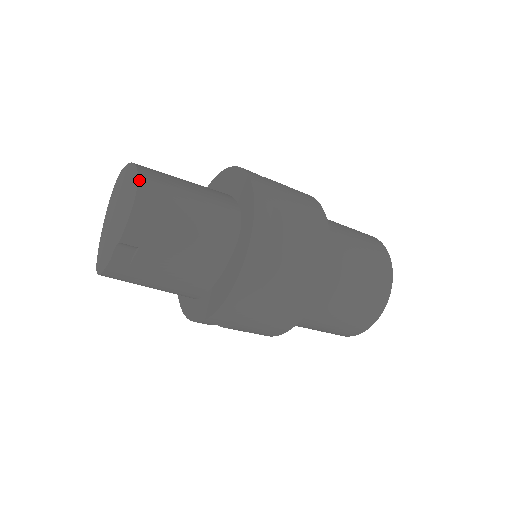
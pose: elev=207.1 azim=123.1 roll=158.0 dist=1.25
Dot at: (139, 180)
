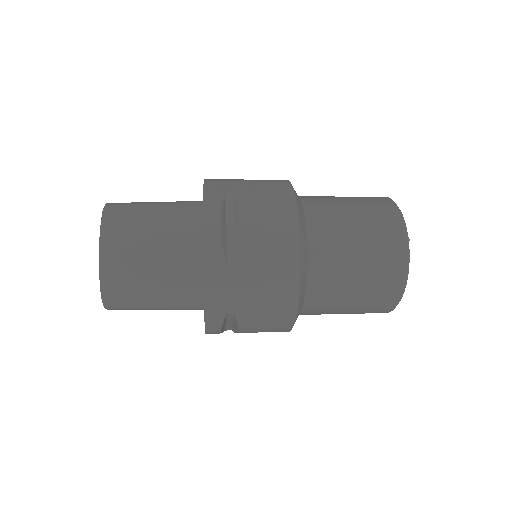
Dot at: (102, 297)
